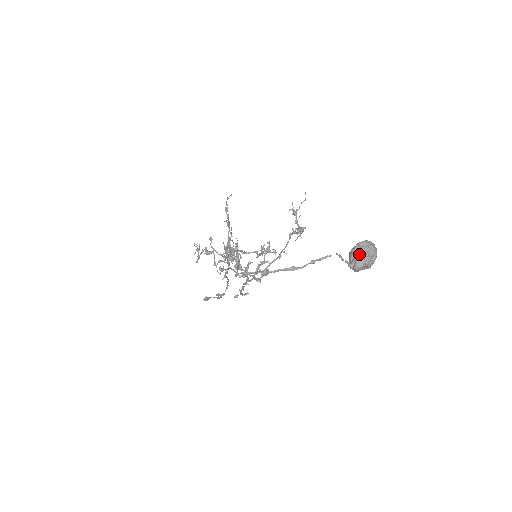
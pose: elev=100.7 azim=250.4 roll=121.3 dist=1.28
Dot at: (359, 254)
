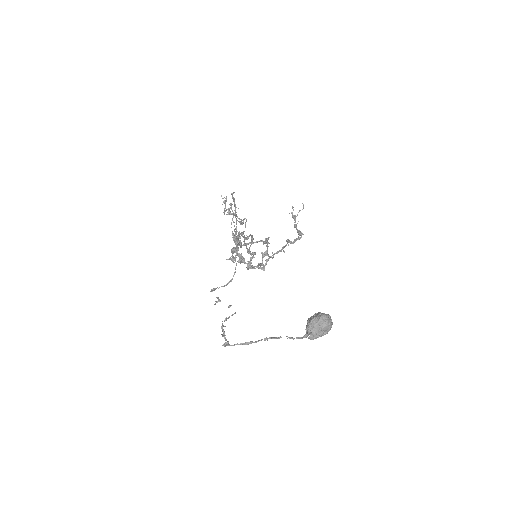
Dot at: (312, 330)
